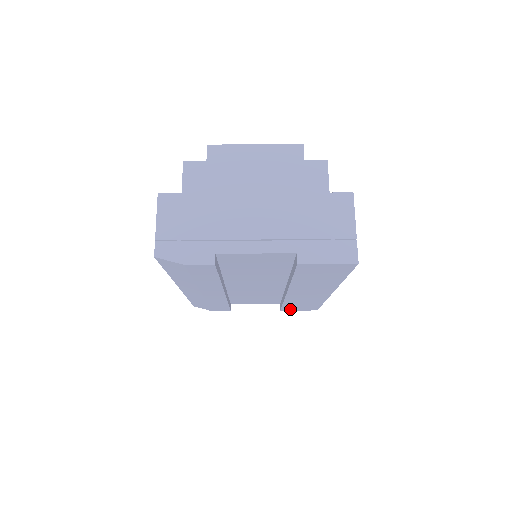
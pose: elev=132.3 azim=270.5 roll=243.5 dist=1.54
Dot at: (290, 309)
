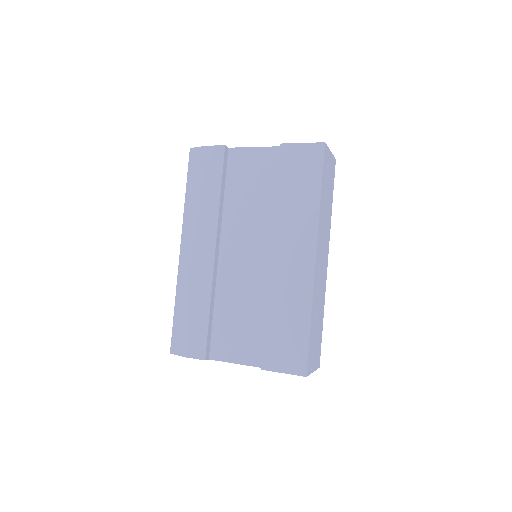
Dot at: (273, 362)
